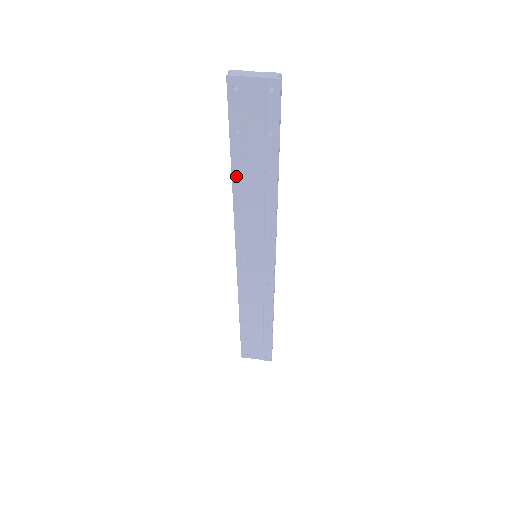
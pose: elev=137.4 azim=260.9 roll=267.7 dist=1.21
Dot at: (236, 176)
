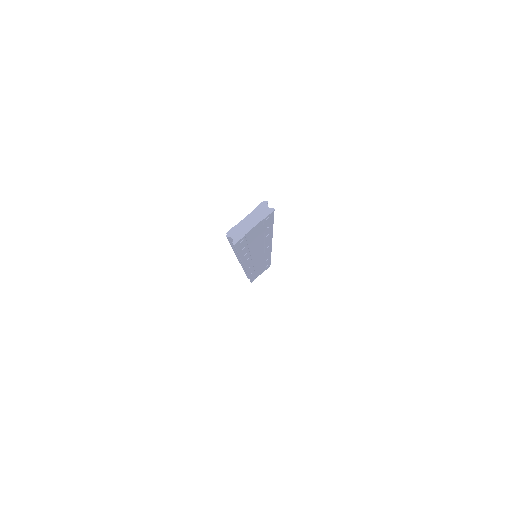
Dot at: (244, 257)
